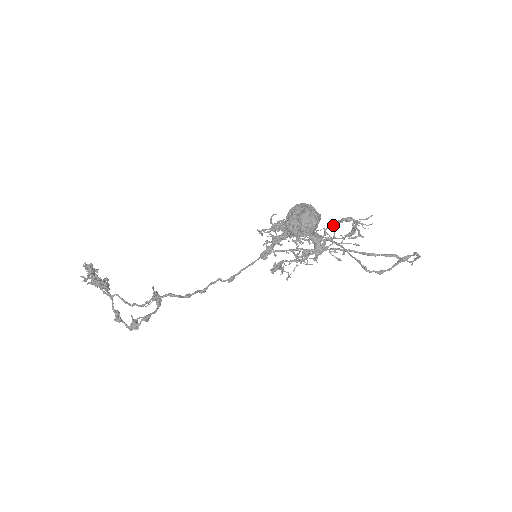
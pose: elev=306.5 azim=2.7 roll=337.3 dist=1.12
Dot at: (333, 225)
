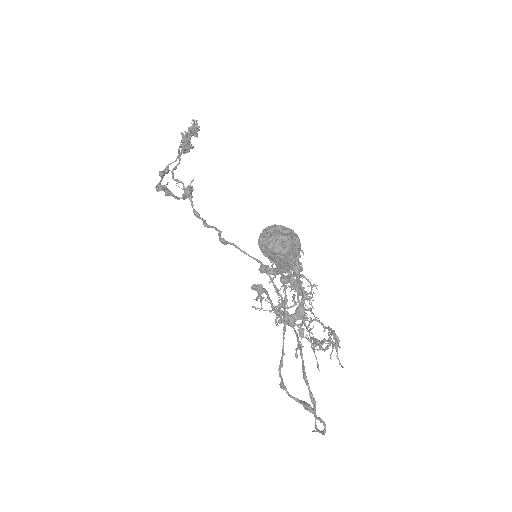
Dot at: occluded
